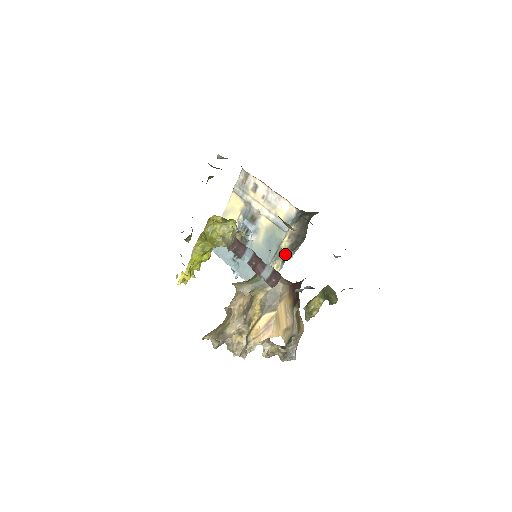
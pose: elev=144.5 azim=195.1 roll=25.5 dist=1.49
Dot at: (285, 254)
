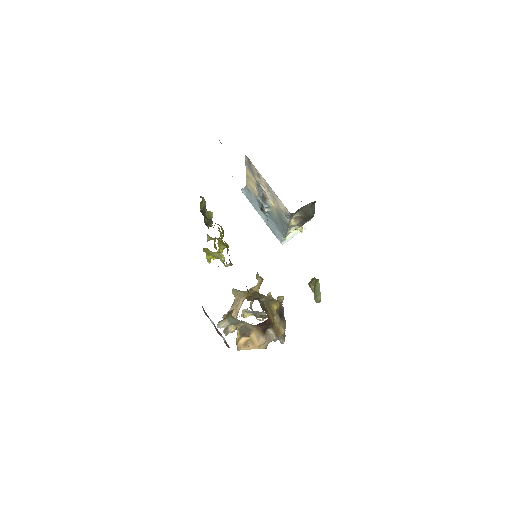
Dot at: occluded
